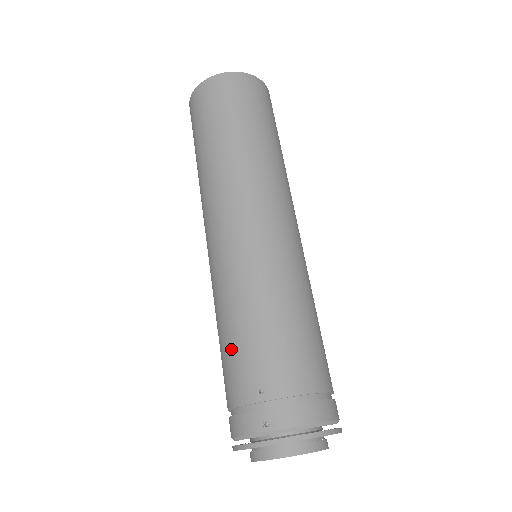
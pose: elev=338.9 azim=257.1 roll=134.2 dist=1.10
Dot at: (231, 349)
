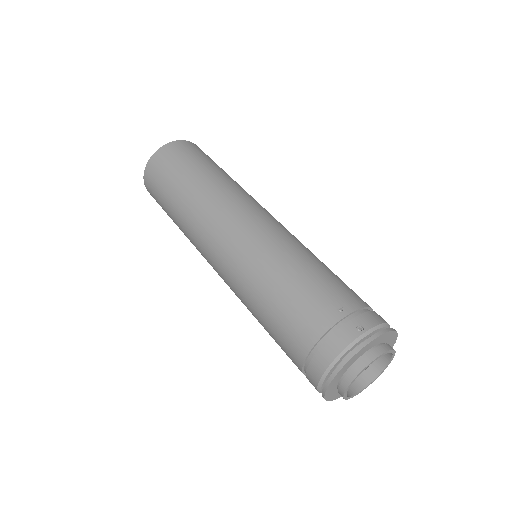
Dot at: (294, 297)
